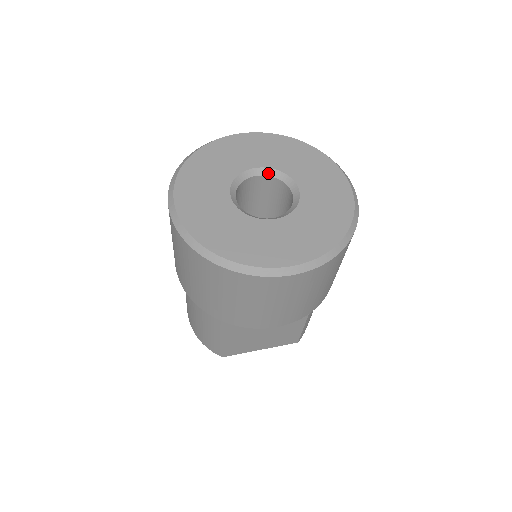
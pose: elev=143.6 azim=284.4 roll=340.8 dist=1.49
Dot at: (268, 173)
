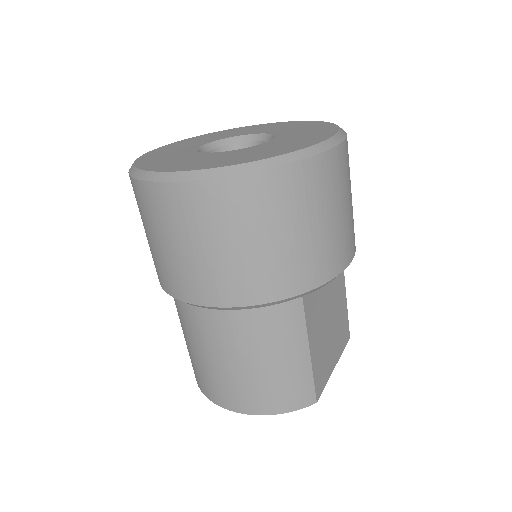
Dot at: (216, 146)
